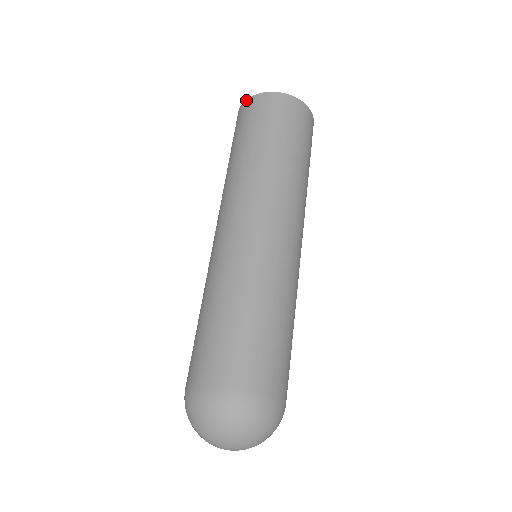
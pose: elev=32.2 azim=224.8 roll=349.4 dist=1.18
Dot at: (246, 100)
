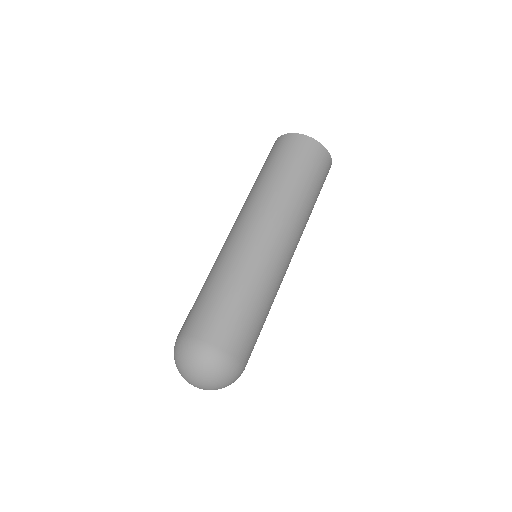
Dot at: (305, 135)
